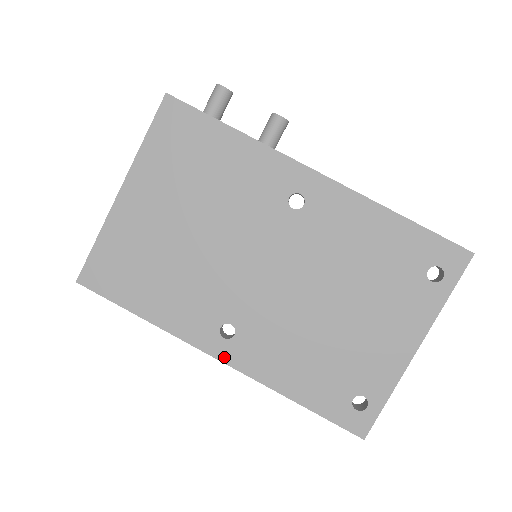
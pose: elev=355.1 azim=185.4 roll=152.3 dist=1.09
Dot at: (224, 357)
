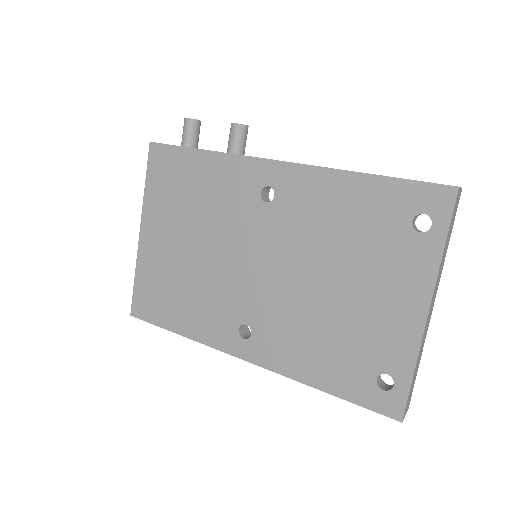
Dot at: (249, 357)
